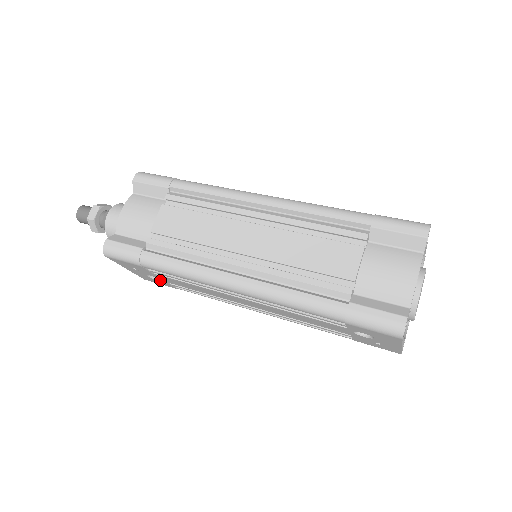
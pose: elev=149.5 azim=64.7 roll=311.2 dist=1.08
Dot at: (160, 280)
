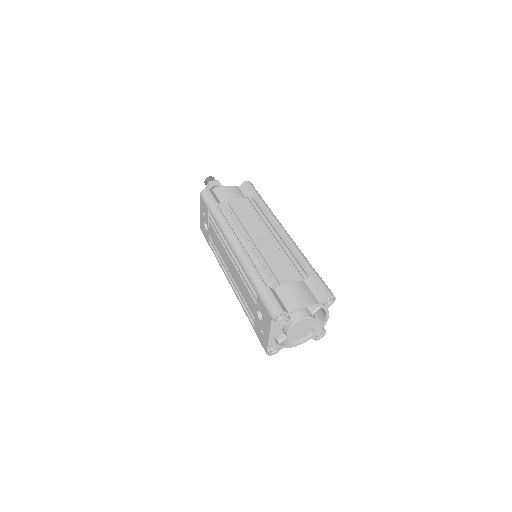
Dot at: (207, 231)
